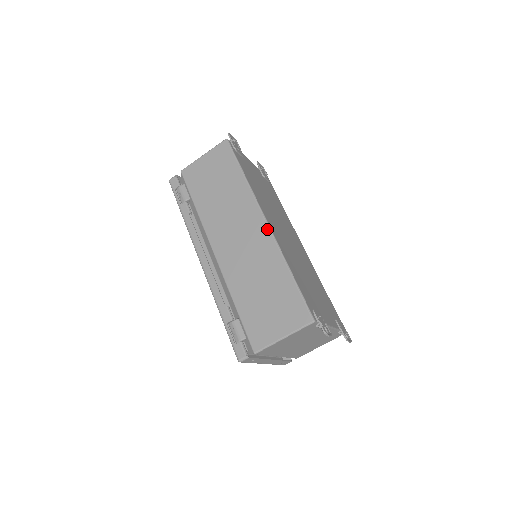
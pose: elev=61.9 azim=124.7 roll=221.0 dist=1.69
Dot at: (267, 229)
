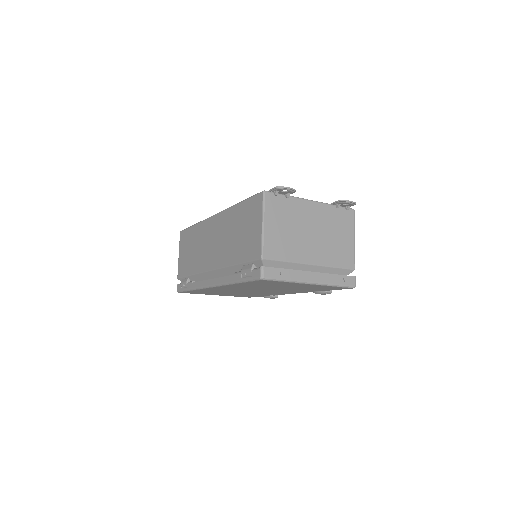
Dot at: (217, 215)
